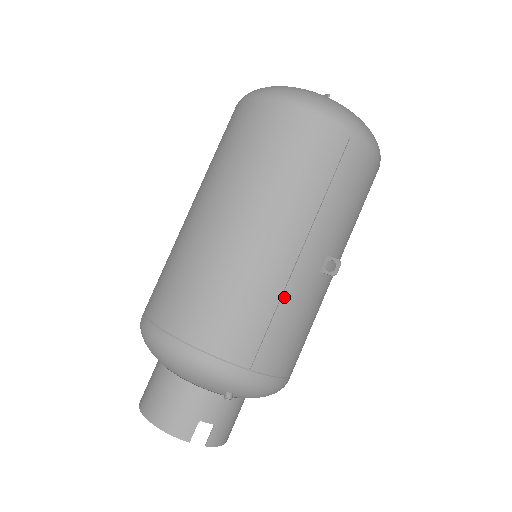
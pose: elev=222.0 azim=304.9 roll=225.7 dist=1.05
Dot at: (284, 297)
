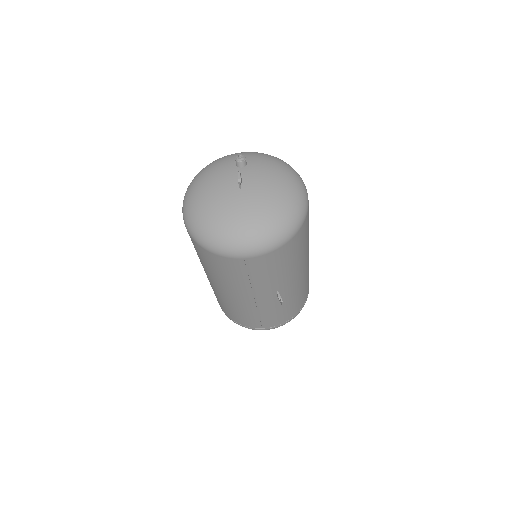
Dot at: (260, 311)
